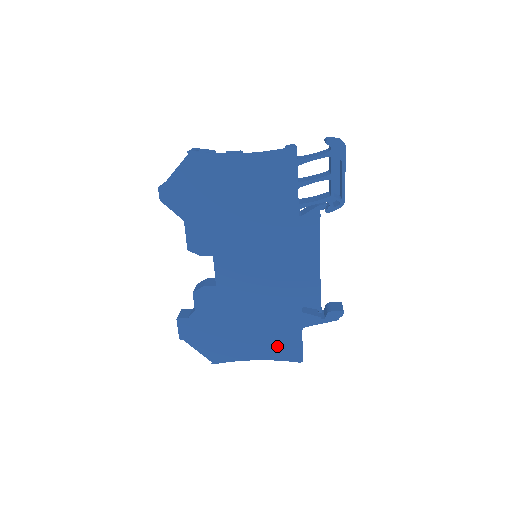
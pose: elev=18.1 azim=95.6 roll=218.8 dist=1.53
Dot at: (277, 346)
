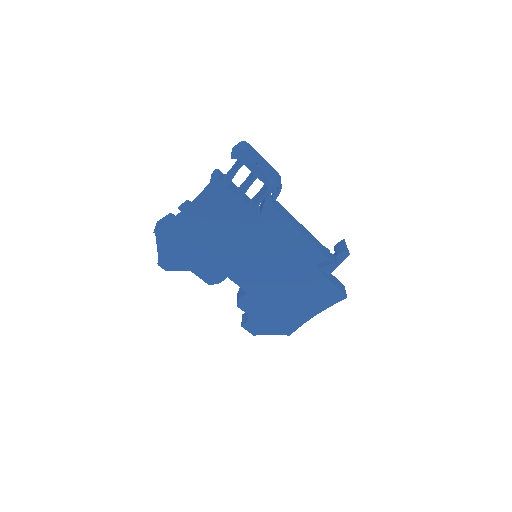
Dot at: (321, 299)
